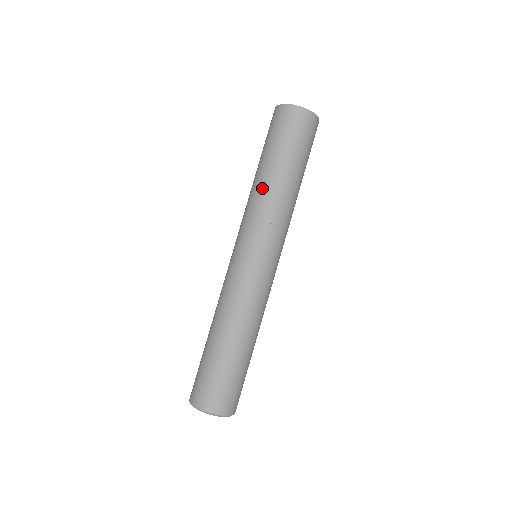
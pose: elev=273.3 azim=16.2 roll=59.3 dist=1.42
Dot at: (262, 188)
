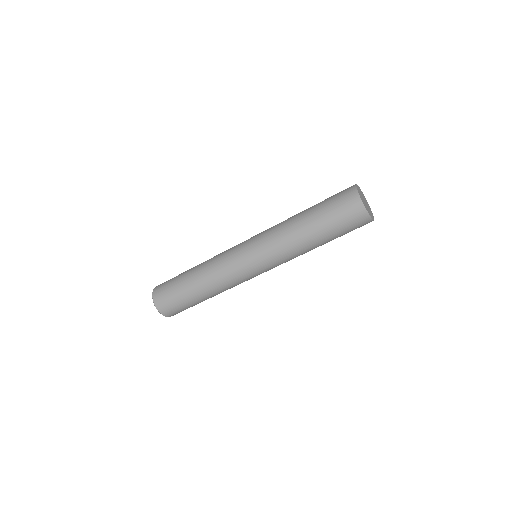
Dot at: (302, 248)
